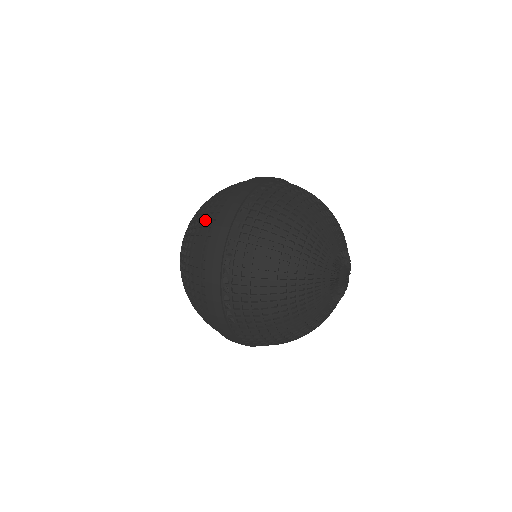
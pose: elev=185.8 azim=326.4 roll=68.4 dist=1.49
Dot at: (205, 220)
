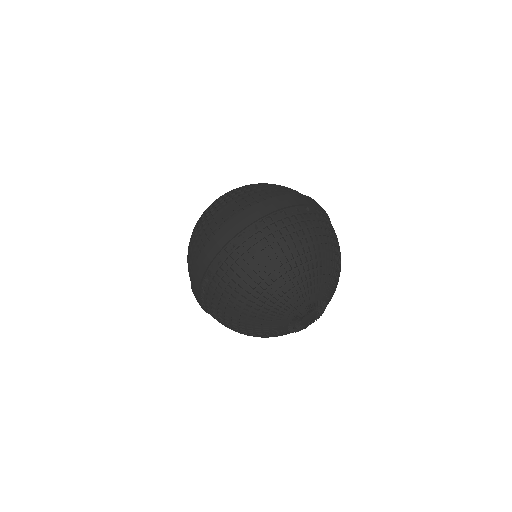
Dot at: (202, 235)
